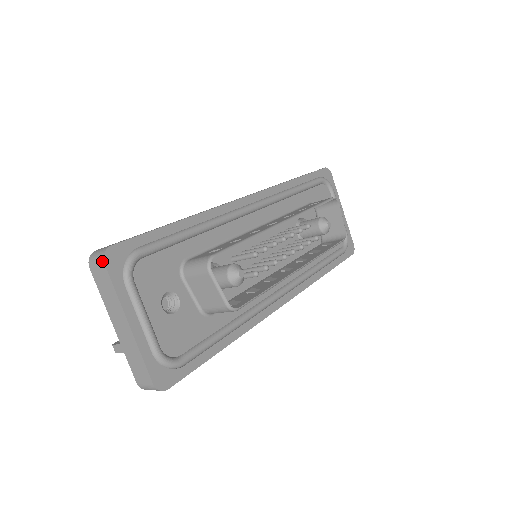
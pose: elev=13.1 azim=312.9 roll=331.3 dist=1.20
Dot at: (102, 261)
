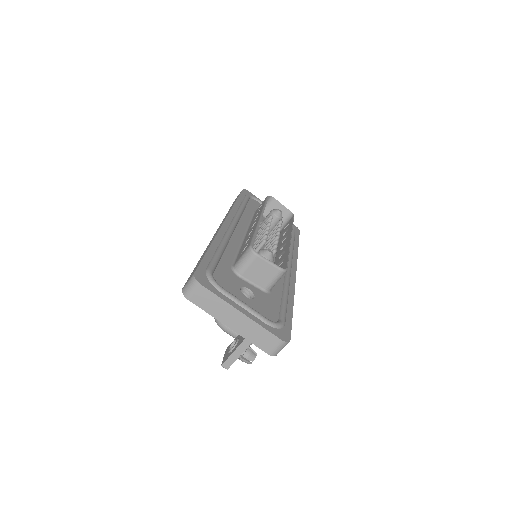
Dot at: (197, 284)
